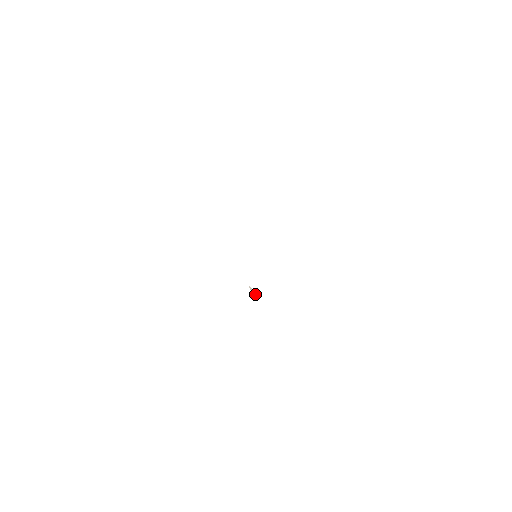
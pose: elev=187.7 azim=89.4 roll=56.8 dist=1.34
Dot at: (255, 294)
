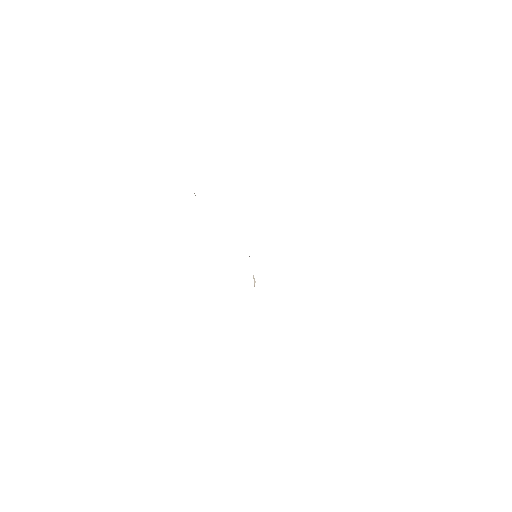
Dot at: occluded
